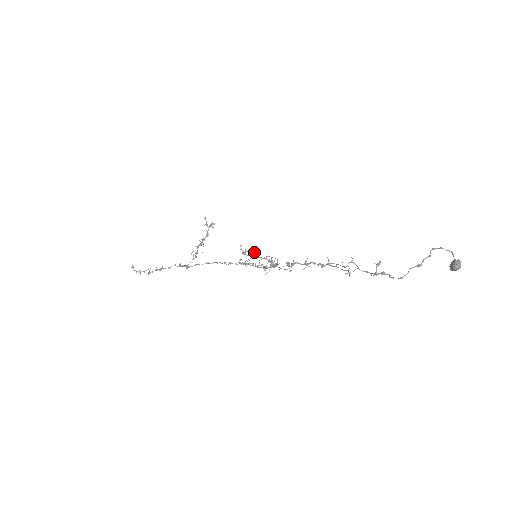
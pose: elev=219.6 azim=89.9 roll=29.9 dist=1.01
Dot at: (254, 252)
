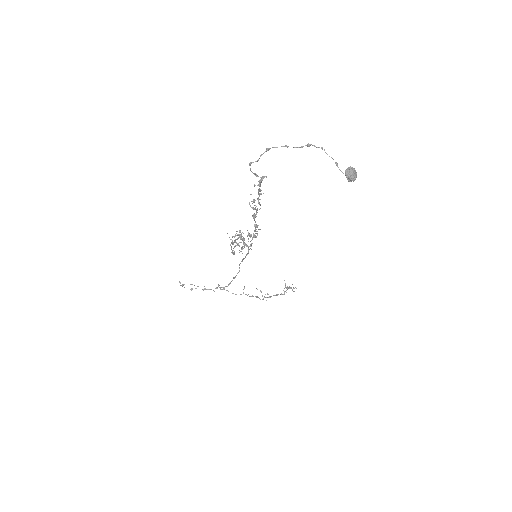
Dot at: occluded
